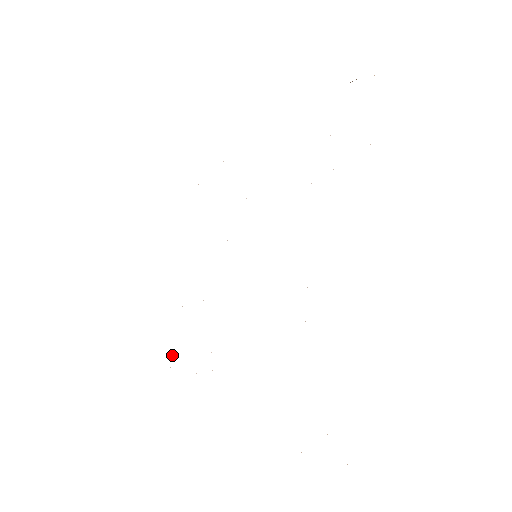
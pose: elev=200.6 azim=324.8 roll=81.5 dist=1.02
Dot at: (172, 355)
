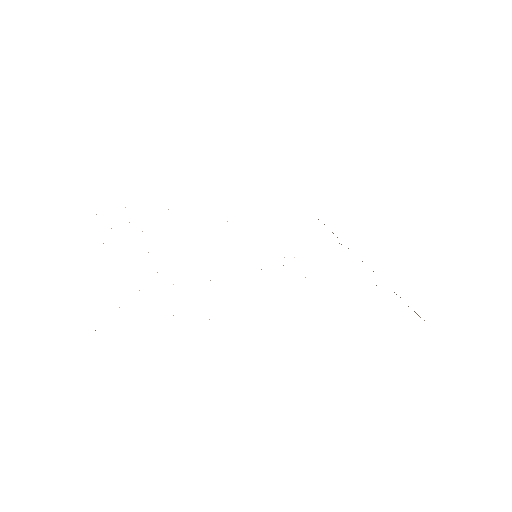
Dot at: occluded
